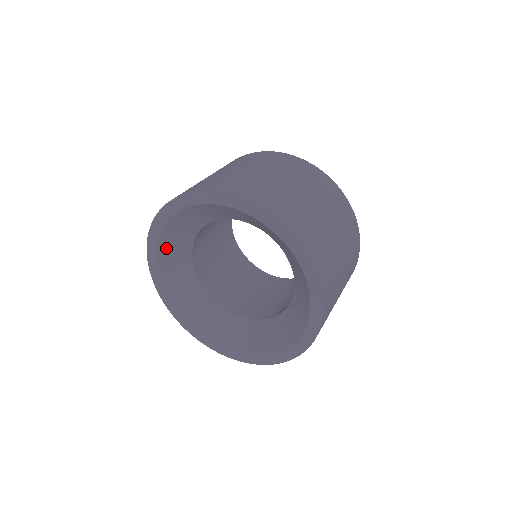
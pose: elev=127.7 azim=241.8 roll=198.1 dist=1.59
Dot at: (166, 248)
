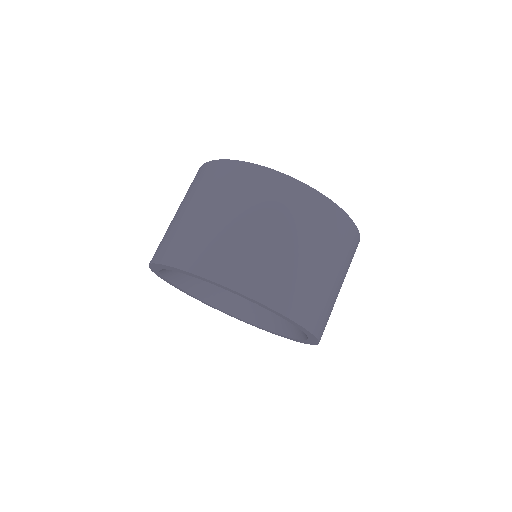
Dot at: (169, 270)
